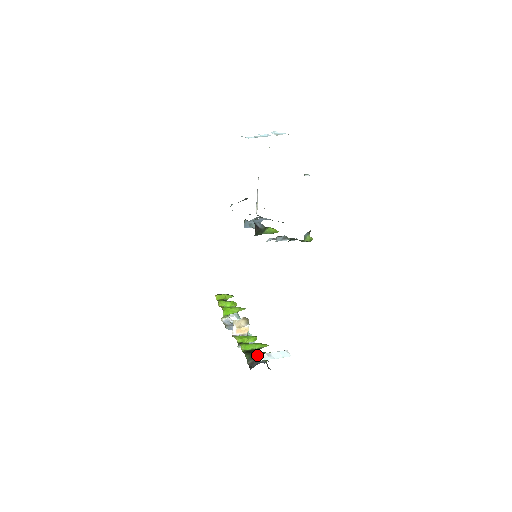
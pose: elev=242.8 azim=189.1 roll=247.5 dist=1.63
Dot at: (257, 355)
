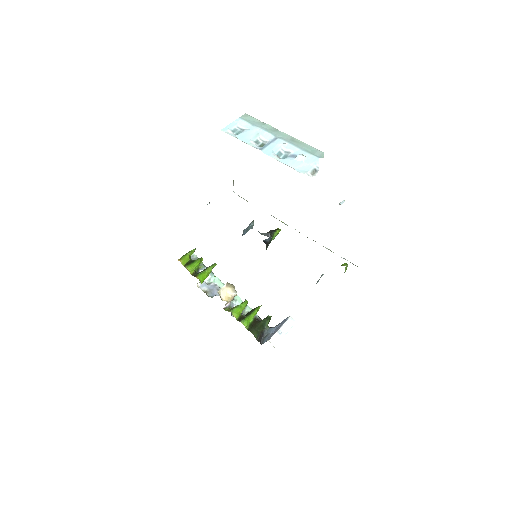
Dot at: (272, 339)
